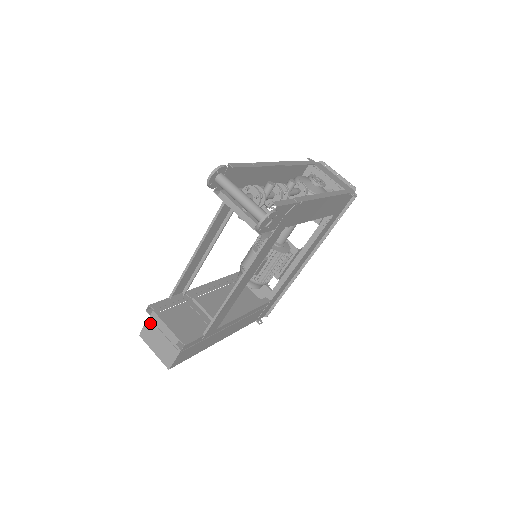
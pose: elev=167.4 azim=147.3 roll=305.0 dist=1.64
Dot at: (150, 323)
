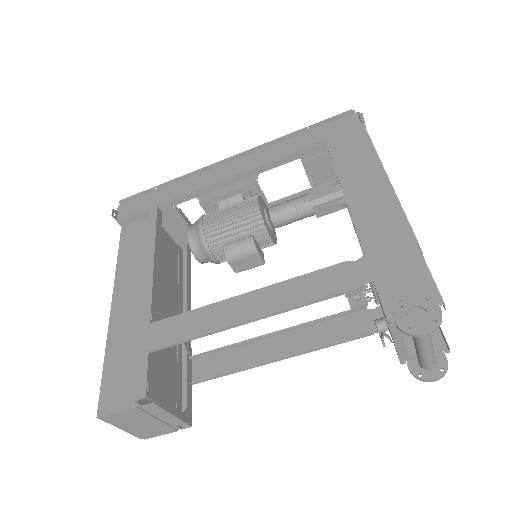
Dot at: (136, 411)
